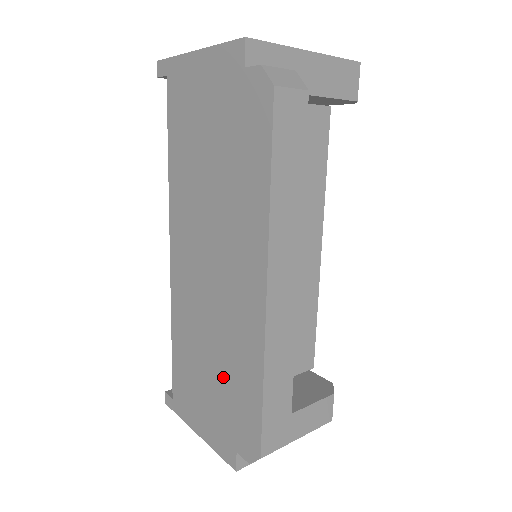
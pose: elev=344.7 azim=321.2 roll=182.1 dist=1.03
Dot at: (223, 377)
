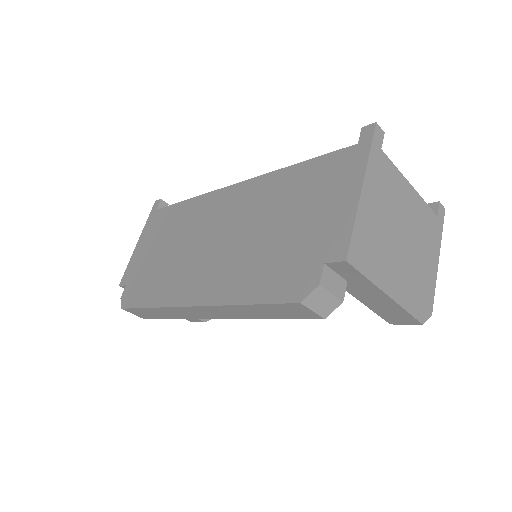
Dot at: (159, 266)
